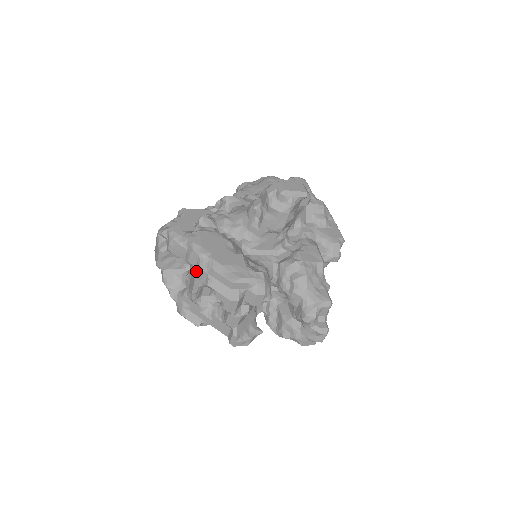
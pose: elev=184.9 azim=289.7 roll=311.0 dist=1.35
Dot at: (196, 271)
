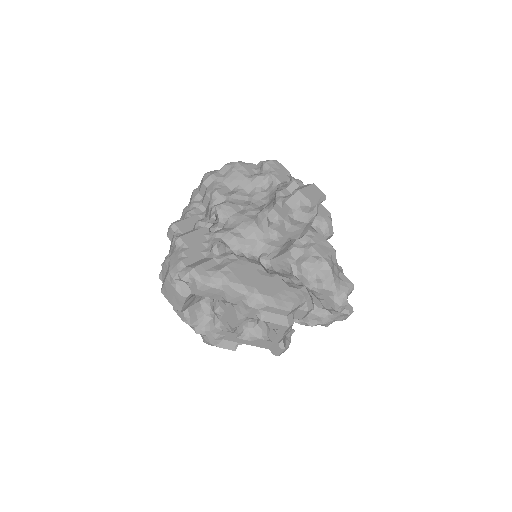
Dot at: (240, 308)
